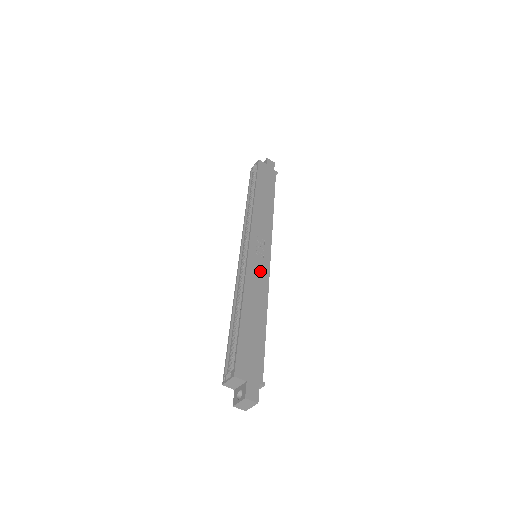
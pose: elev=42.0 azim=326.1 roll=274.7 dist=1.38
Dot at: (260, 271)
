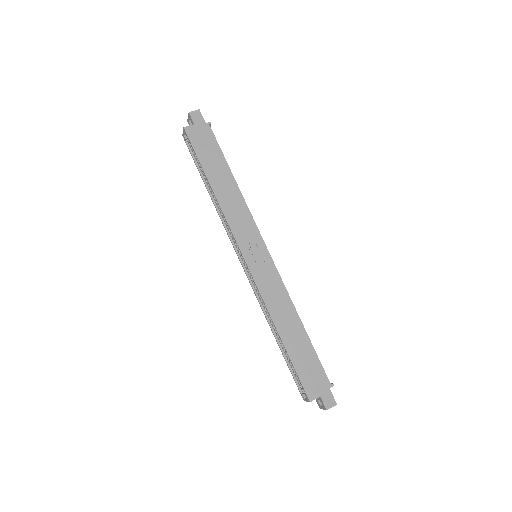
Dot at: (271, 282)
